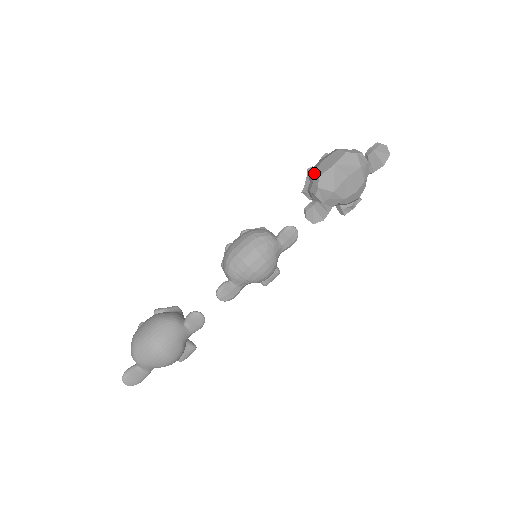
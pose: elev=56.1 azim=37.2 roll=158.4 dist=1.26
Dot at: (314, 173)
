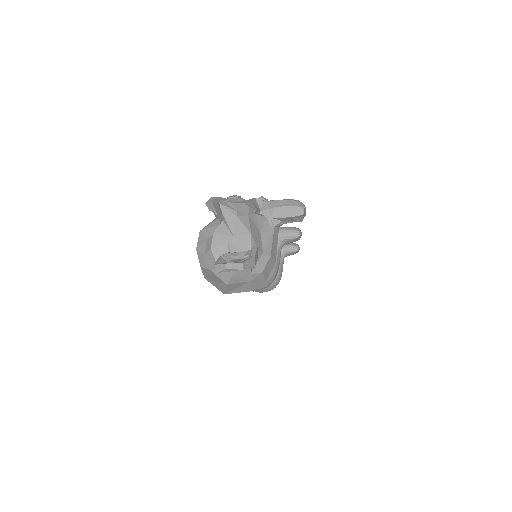
Dot at: occluded
